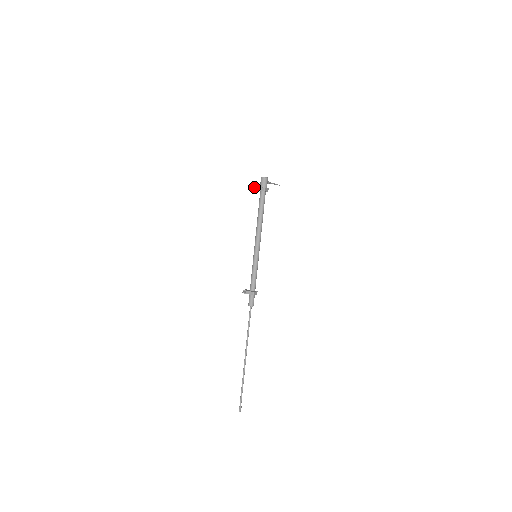
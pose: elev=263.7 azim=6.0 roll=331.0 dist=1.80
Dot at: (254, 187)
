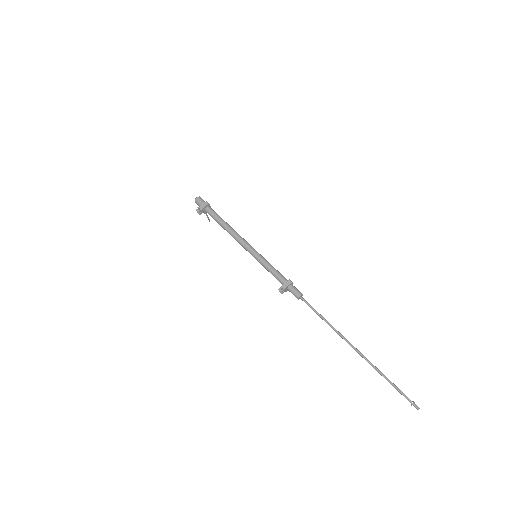
Dot at: (196, 209)
